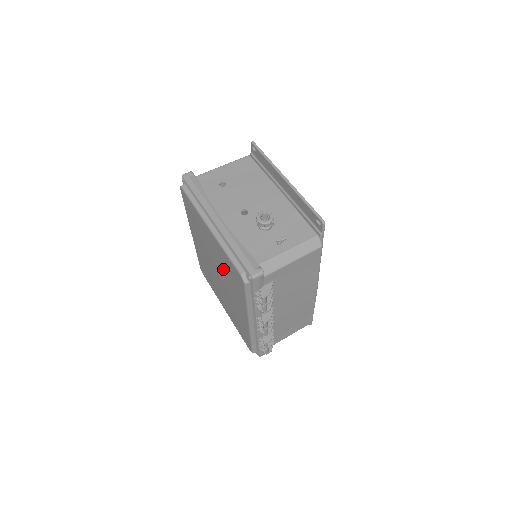
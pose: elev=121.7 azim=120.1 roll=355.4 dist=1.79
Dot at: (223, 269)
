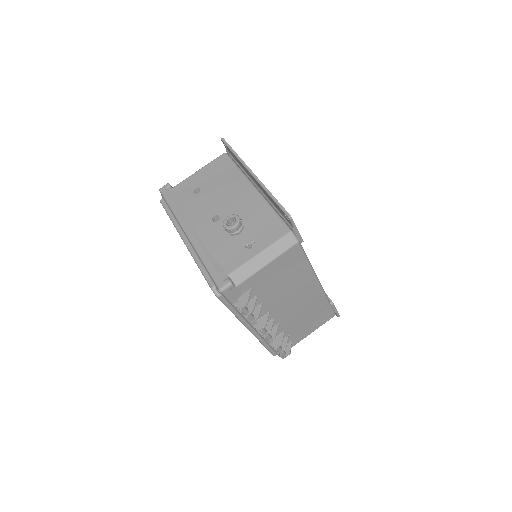
Dot at: occluded
